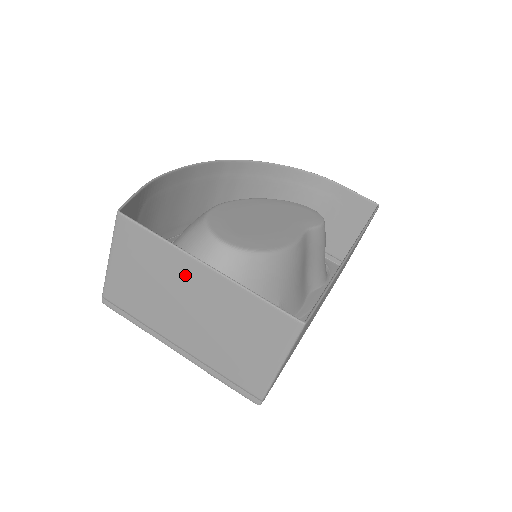
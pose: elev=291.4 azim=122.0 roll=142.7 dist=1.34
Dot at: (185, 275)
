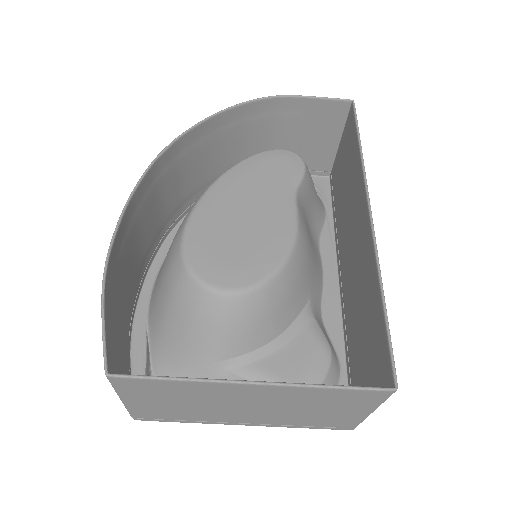
Dot at: (229, 393)
